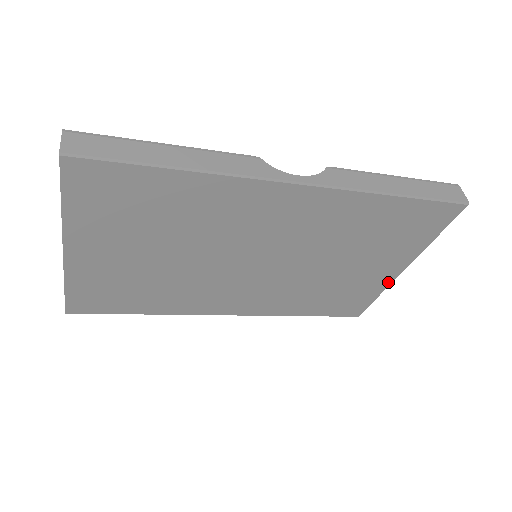
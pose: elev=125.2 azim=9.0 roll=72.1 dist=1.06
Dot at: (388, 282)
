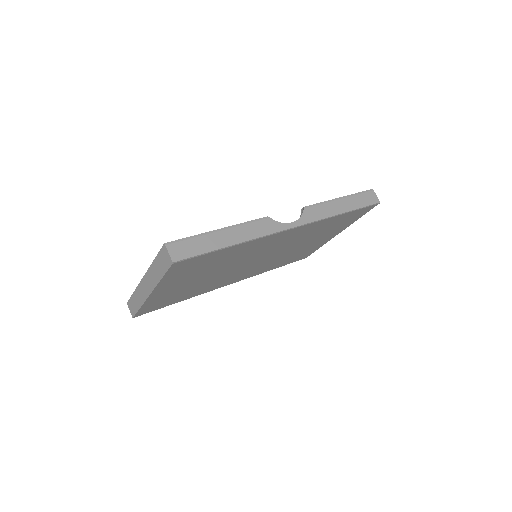
Dot at: occluded
